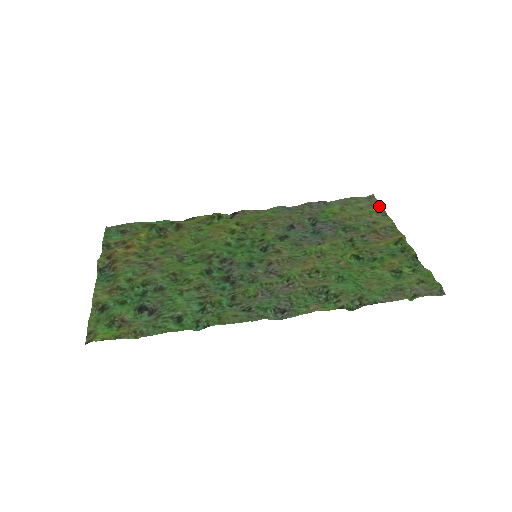
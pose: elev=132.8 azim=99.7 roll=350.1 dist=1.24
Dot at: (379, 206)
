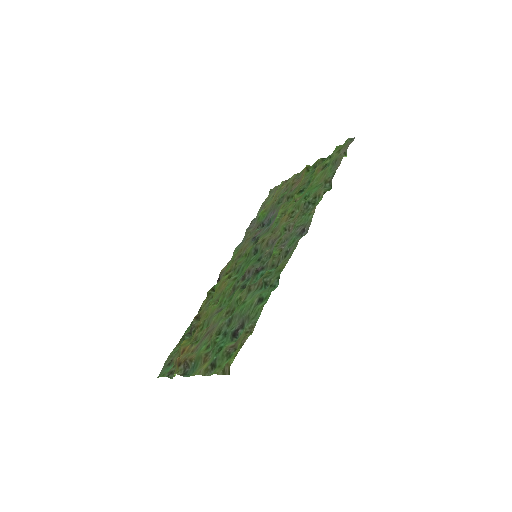
Dot at: (279, 185)
